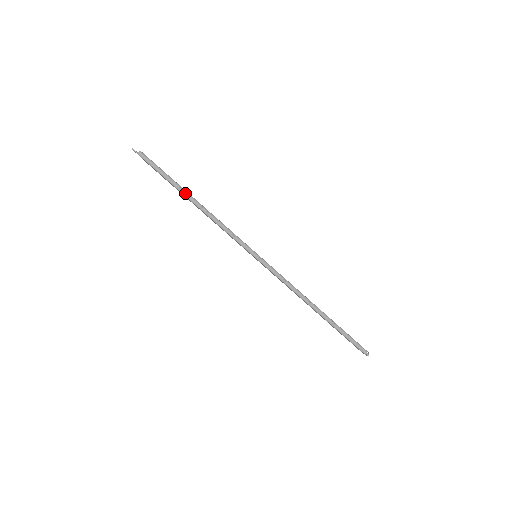
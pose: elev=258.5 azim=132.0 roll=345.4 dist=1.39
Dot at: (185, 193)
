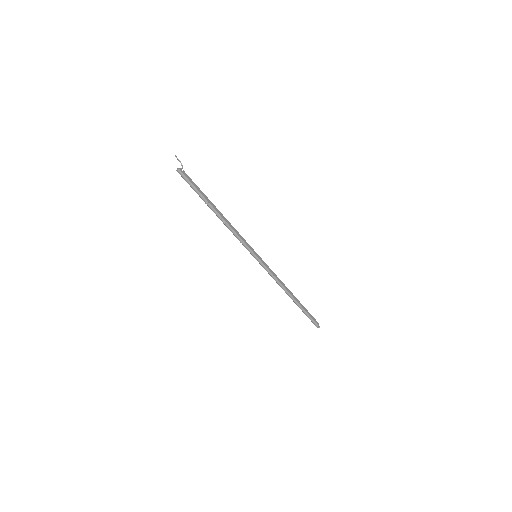
Dot at: (210, 207)
